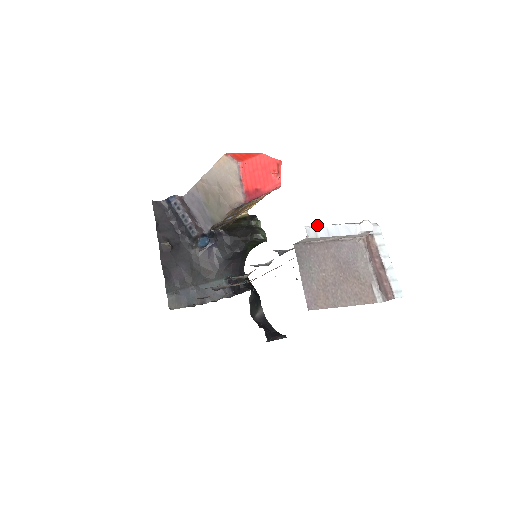
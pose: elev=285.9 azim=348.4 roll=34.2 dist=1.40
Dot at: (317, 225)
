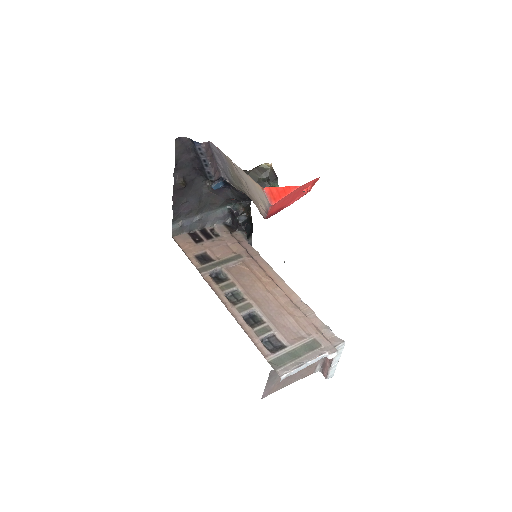
Dot at: (292, 370)
